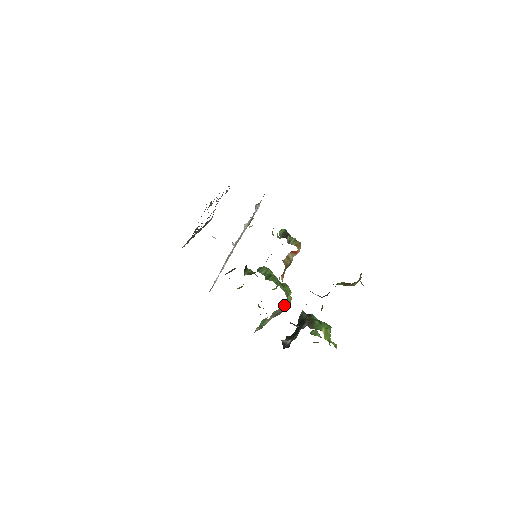
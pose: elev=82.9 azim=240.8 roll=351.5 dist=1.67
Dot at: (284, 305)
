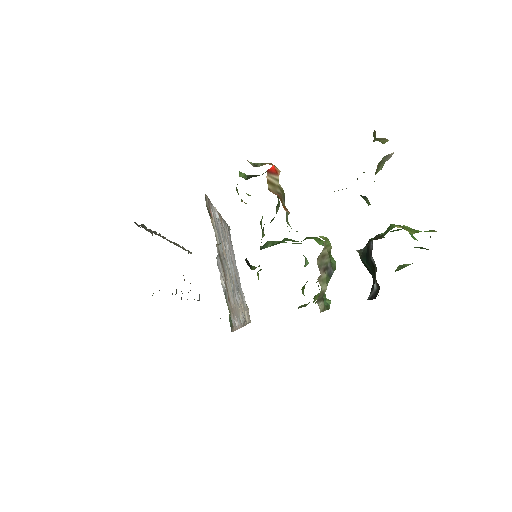
Dot at: occluded
